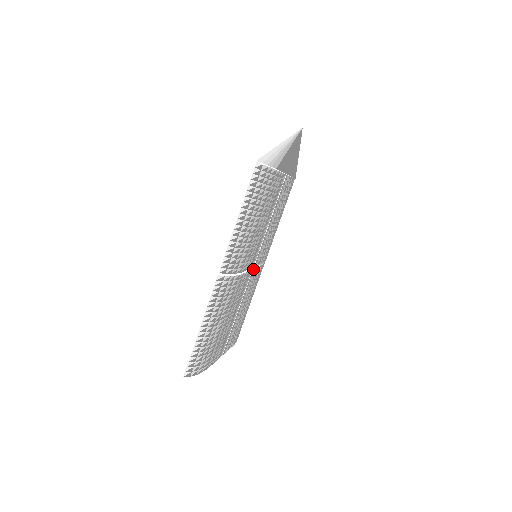
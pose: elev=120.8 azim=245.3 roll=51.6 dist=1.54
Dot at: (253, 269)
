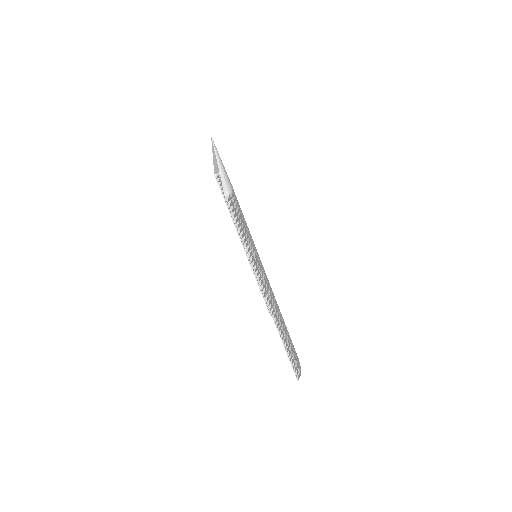
Dot at: occluded
